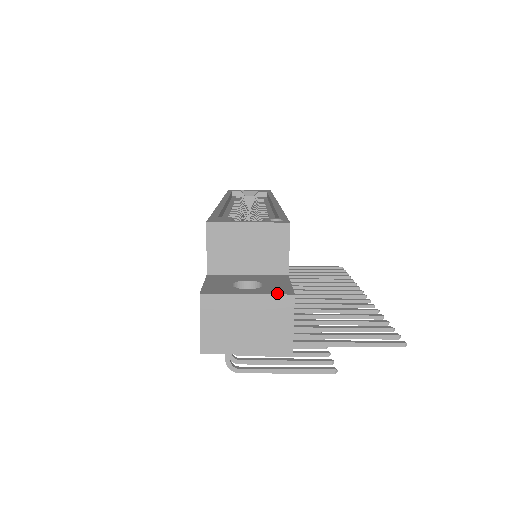
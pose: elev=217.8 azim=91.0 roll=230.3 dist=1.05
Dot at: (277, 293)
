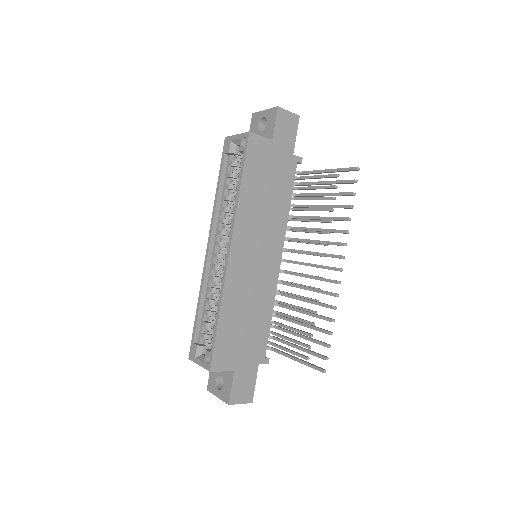
Dot at: (224, 401)
